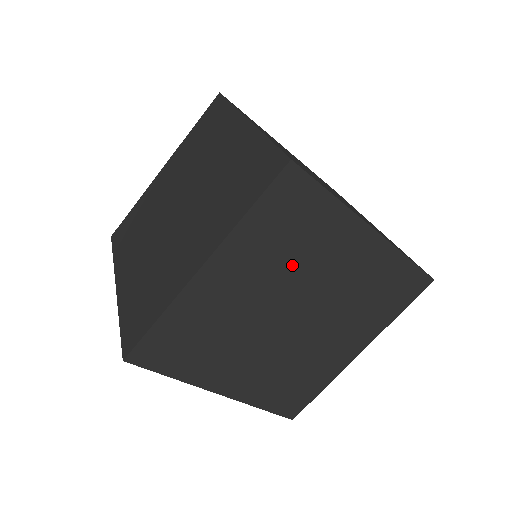
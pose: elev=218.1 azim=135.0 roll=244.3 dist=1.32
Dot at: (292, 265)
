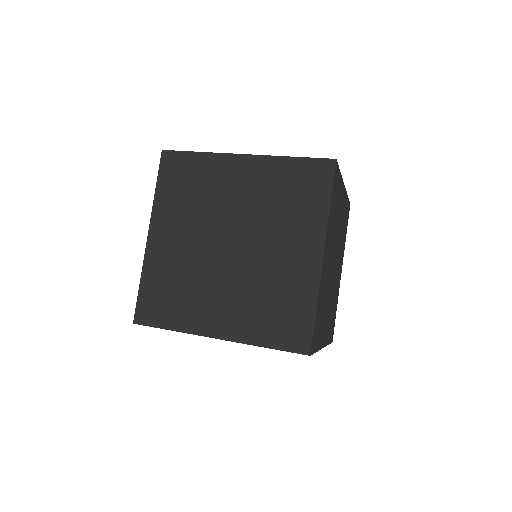
Dot at: occluded
